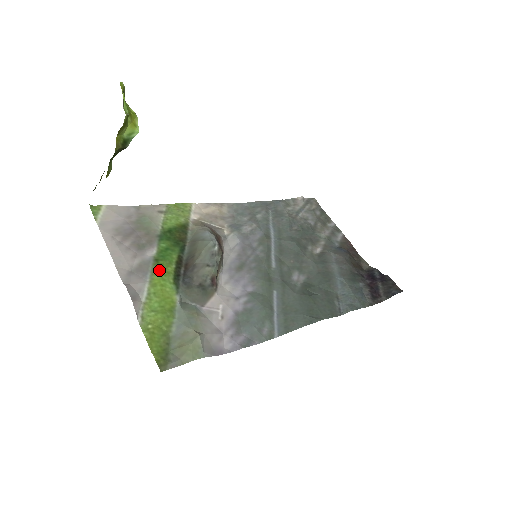
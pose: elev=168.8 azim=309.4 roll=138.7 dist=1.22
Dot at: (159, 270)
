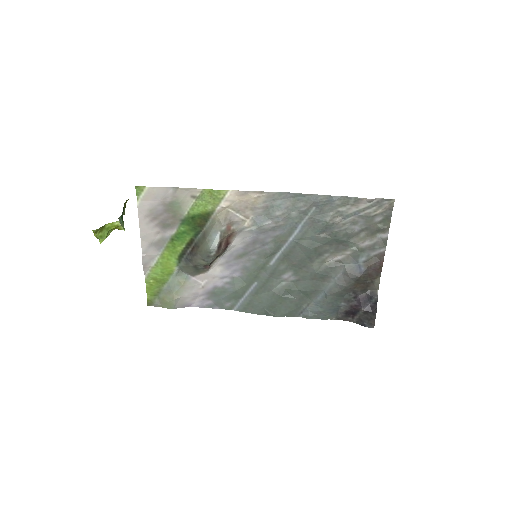
Dot at: (171, 248)
